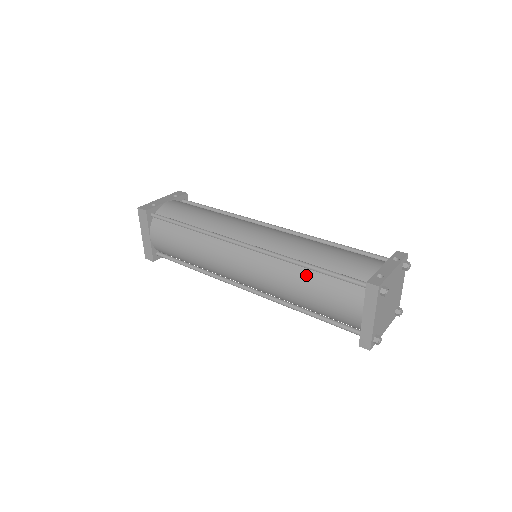
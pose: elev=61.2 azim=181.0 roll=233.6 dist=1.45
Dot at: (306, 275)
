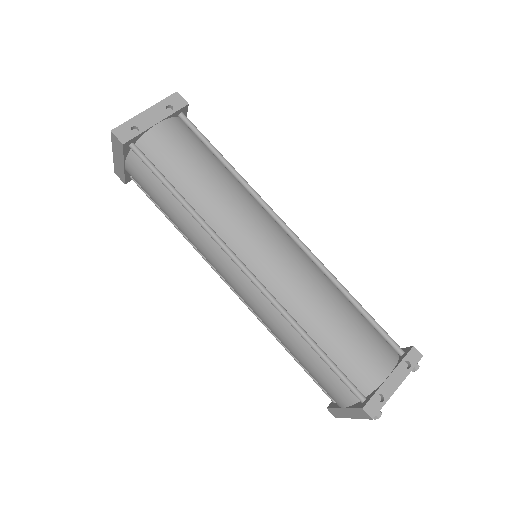
Dot at: (304, 345)
